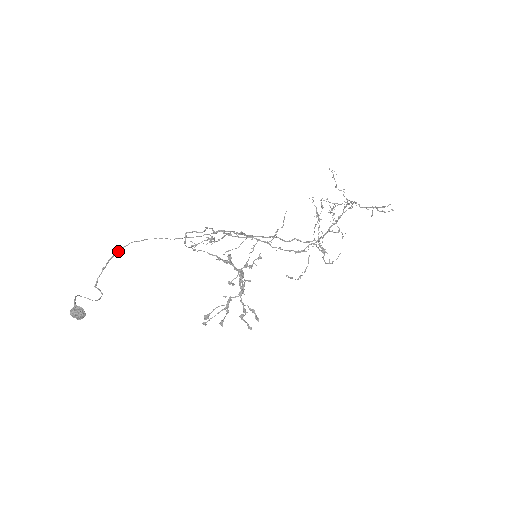
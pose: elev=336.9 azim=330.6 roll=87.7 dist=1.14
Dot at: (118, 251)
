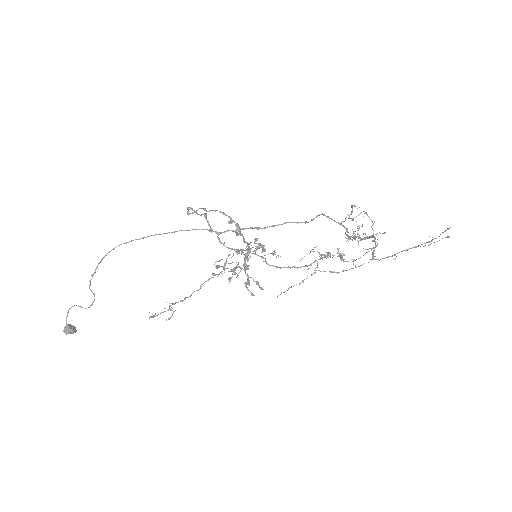
Dot at: (105, 255)
